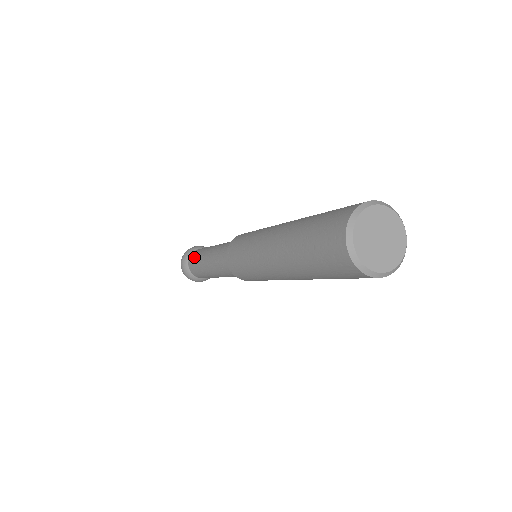
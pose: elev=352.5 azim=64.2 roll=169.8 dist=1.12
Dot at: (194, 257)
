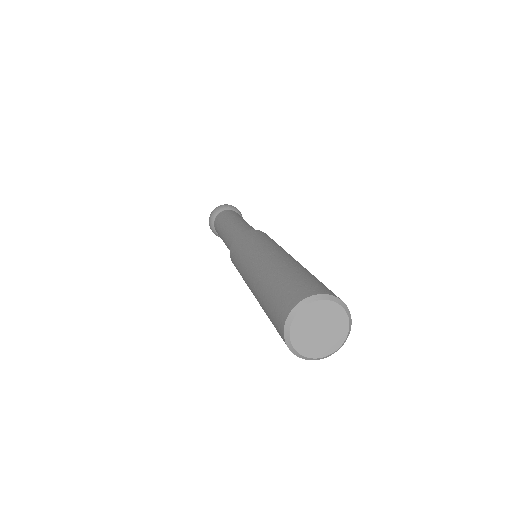
Dot at: (216, 225)
